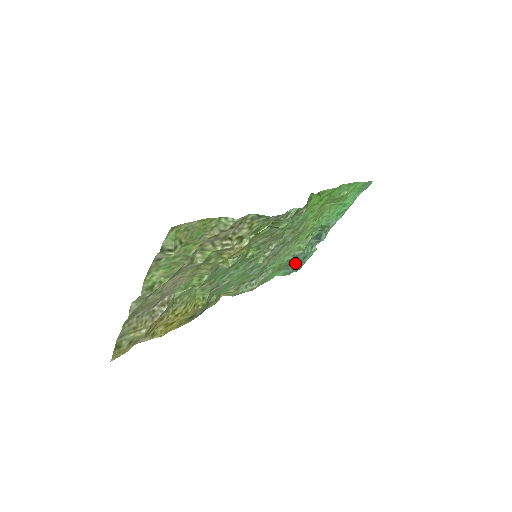
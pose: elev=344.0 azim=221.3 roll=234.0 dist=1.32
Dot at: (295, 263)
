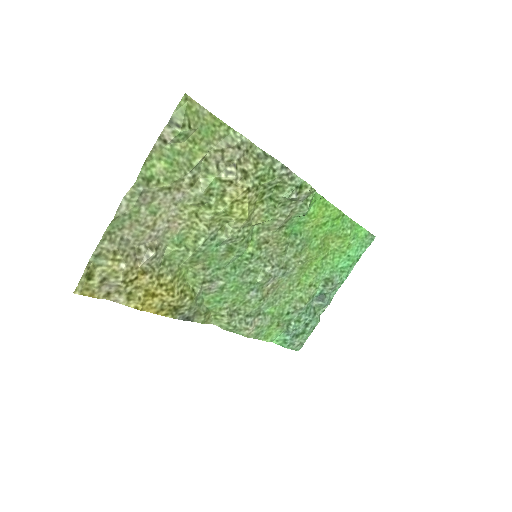
Dot at: (296, 328)
